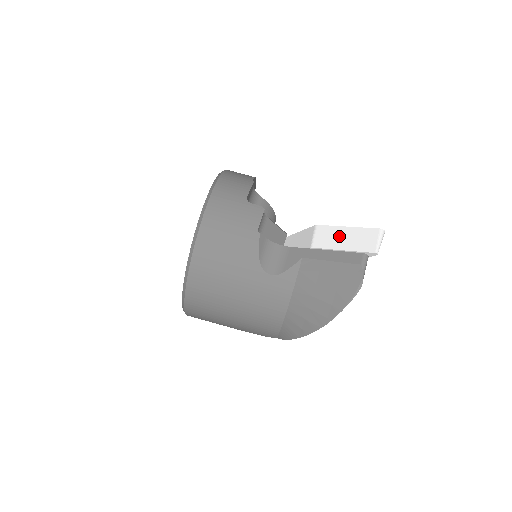
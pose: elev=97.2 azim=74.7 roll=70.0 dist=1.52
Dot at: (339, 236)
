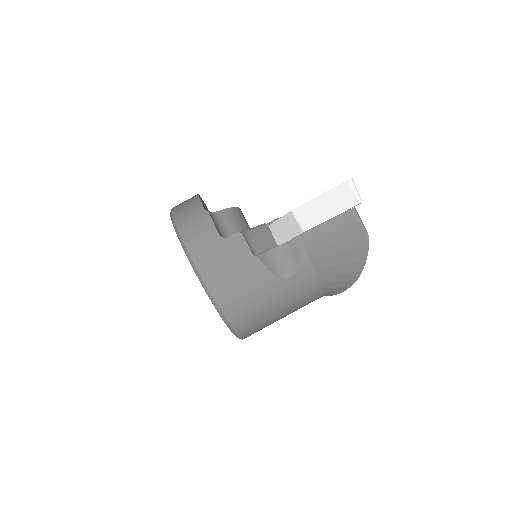
Dot at: (319, 208)
